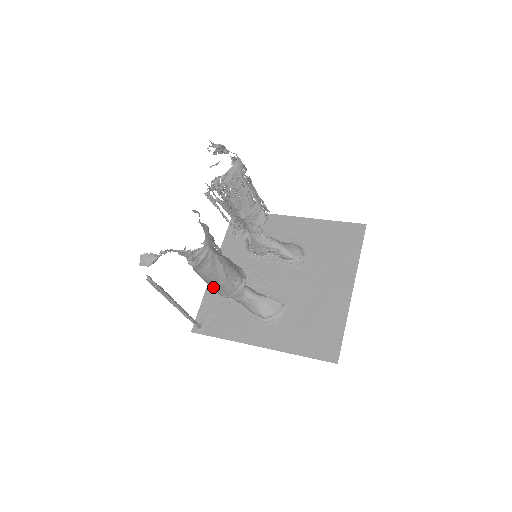
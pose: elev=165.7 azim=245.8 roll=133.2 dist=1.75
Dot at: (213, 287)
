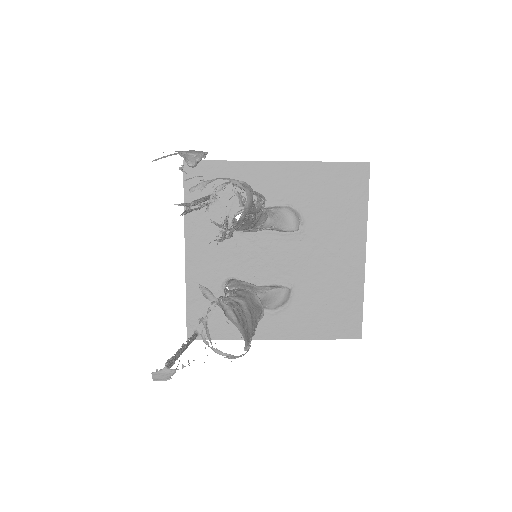
Dot at: occluded
